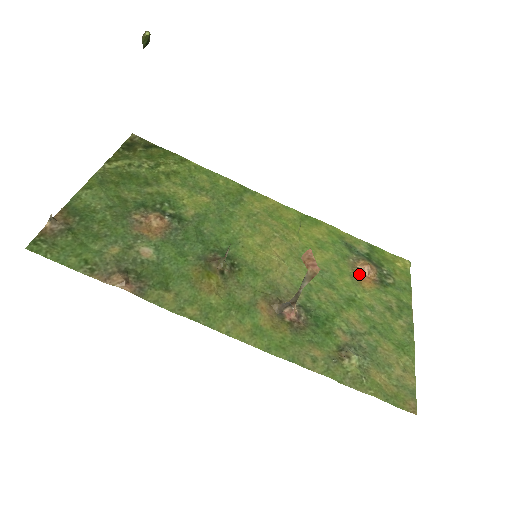
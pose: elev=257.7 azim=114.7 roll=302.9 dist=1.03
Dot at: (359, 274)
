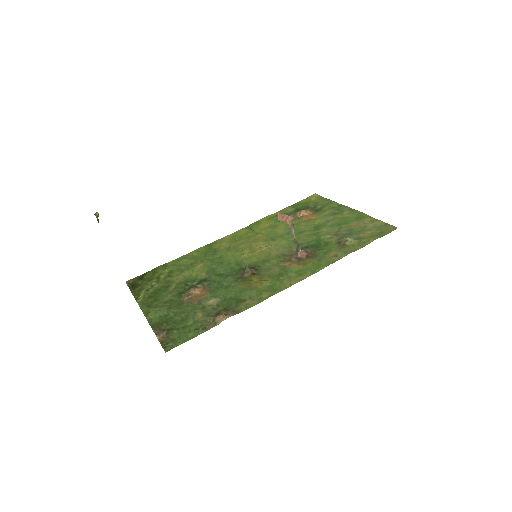
Dot at: (304, 218)
